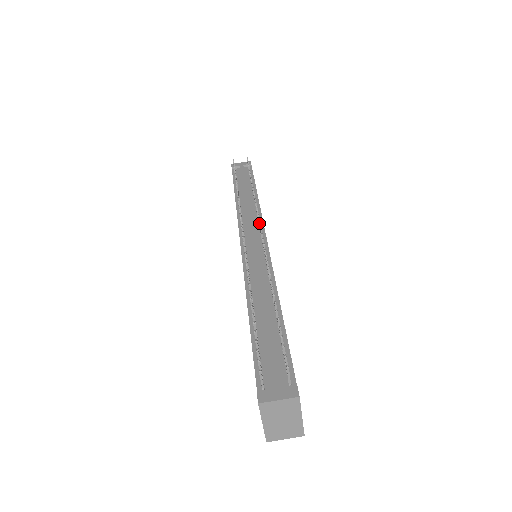
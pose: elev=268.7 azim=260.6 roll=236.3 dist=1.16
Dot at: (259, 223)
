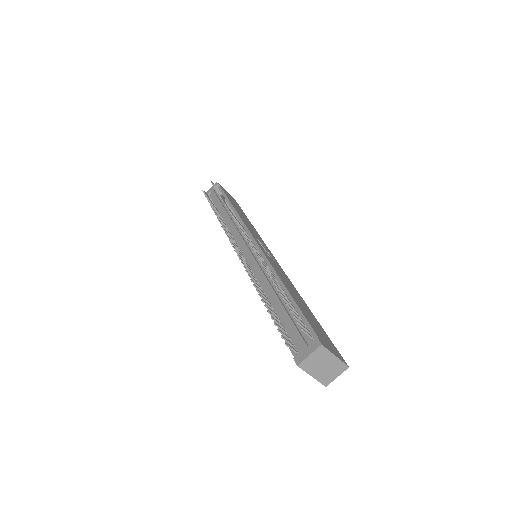
Dot at: occluded
